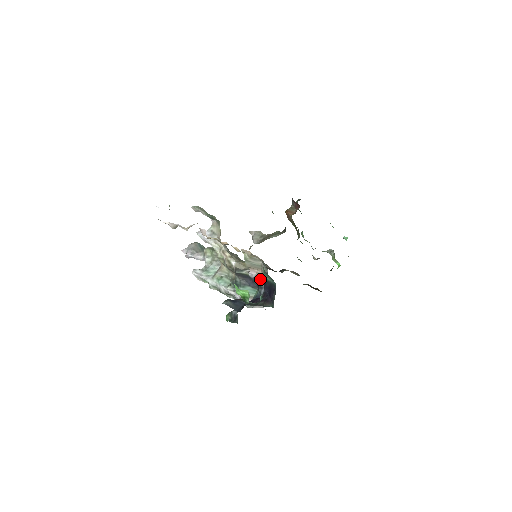
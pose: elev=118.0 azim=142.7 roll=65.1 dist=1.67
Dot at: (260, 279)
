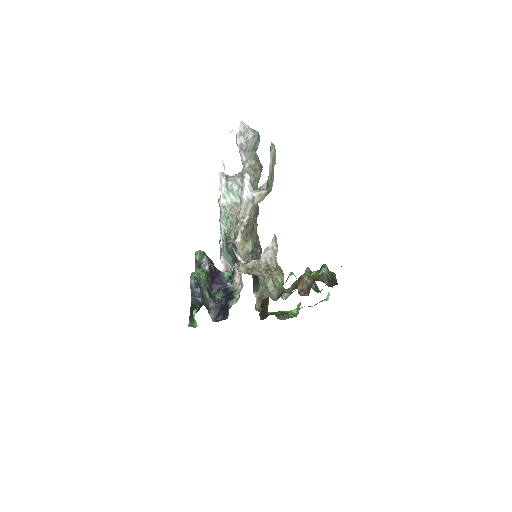
Dot at: (235, 280)
